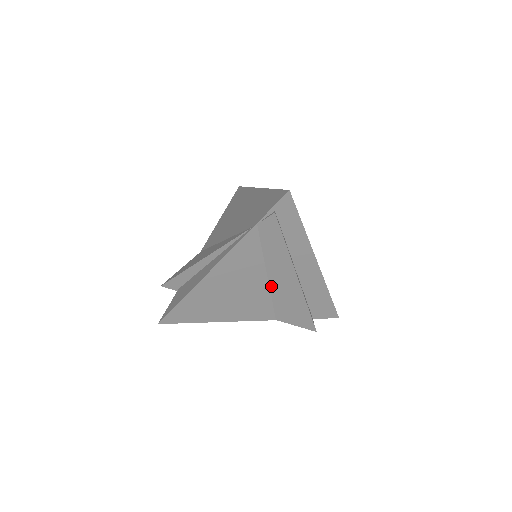
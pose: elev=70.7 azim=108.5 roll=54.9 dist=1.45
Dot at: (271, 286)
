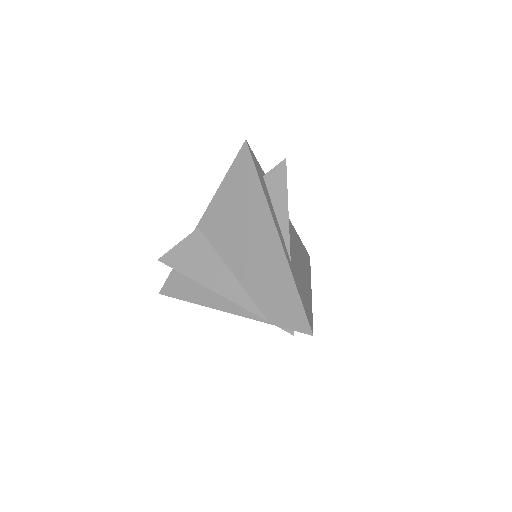
Dot at: occluded
